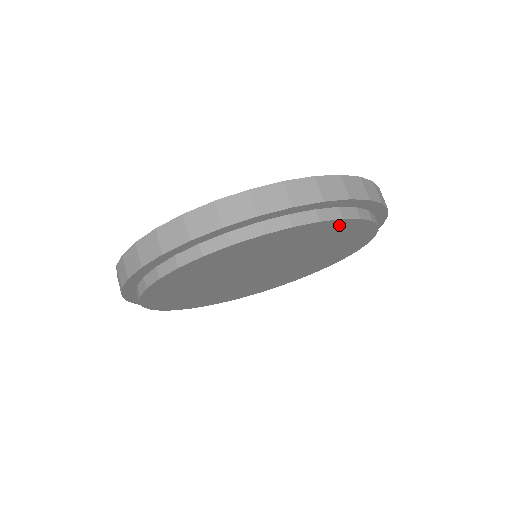
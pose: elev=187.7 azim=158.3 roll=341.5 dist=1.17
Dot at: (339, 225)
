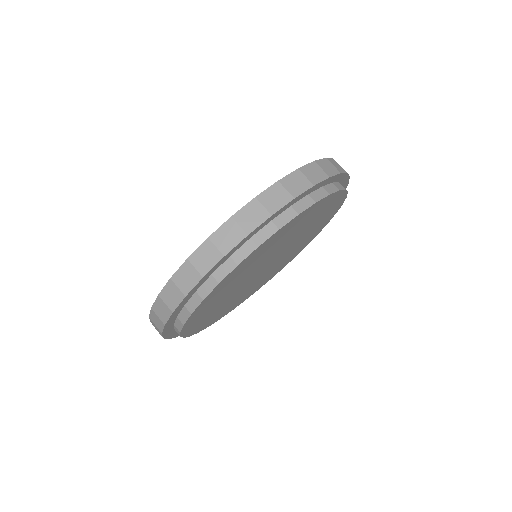
Dot at: (327, 221)
